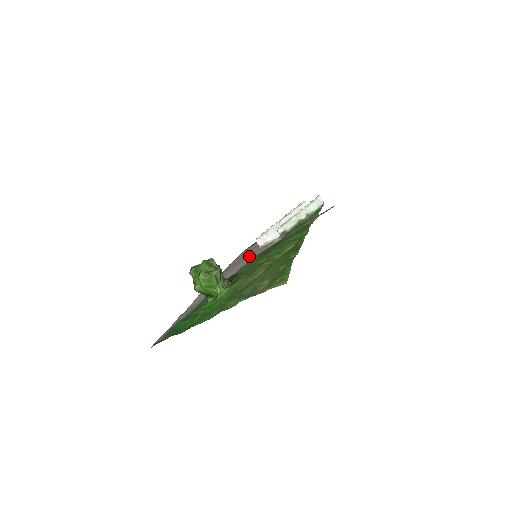
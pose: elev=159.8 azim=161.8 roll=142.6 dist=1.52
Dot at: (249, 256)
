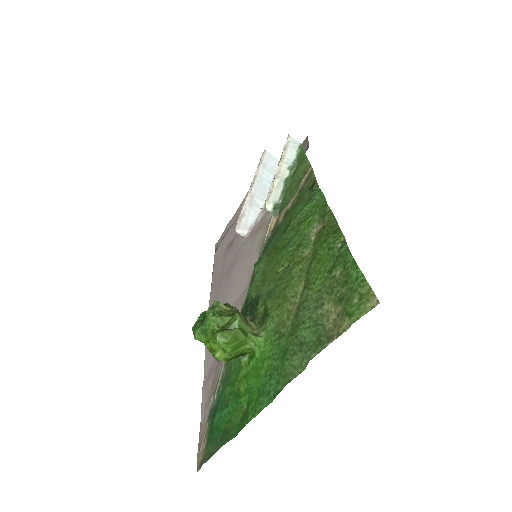
Dot at: (240, 257)
